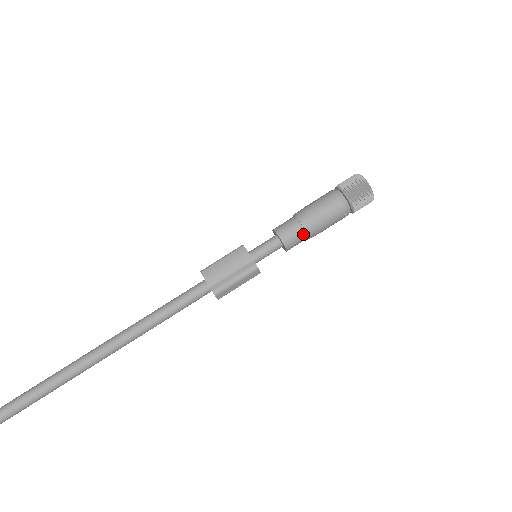
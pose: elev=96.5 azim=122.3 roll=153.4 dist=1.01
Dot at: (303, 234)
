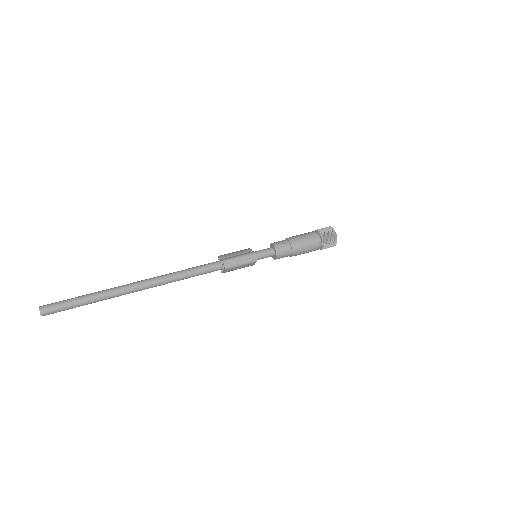
Dot at: (288, 245)
